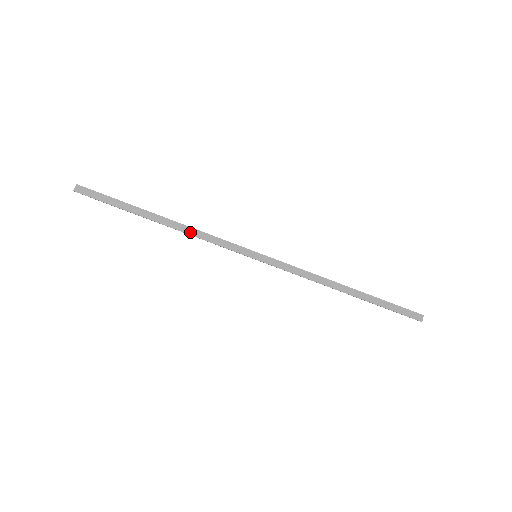
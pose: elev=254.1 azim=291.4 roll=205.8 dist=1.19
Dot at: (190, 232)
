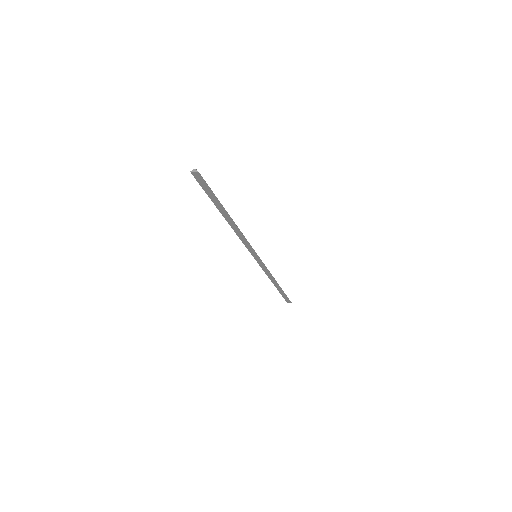
Dot at: (237, 232)
